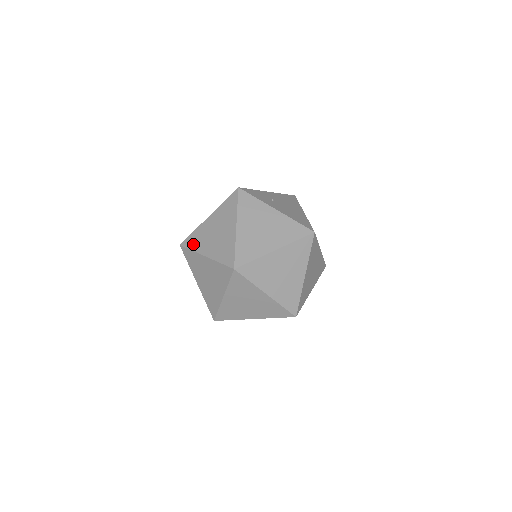
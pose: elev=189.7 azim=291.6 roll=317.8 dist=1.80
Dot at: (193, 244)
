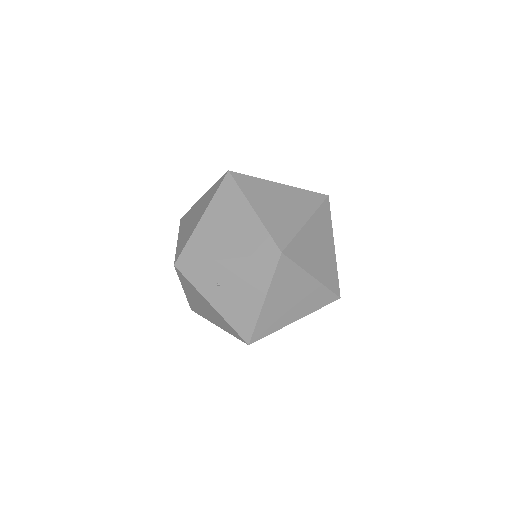
Dot at: occluded
